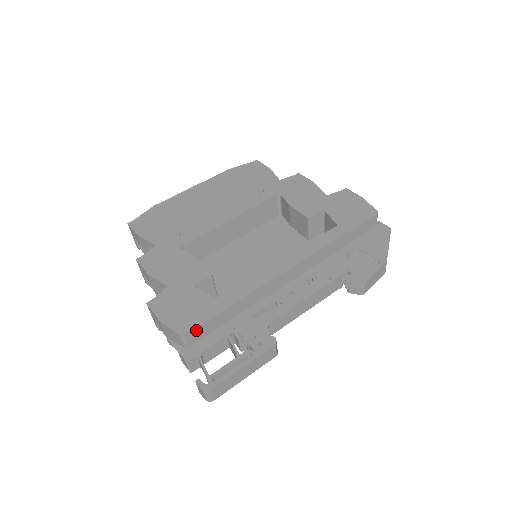
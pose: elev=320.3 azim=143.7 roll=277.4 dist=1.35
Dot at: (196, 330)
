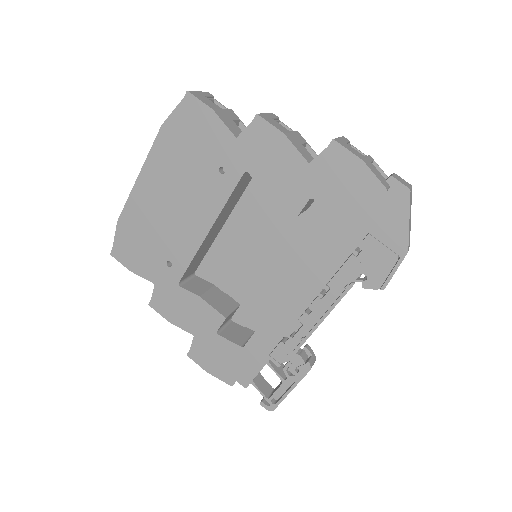
Dot at: occluded
